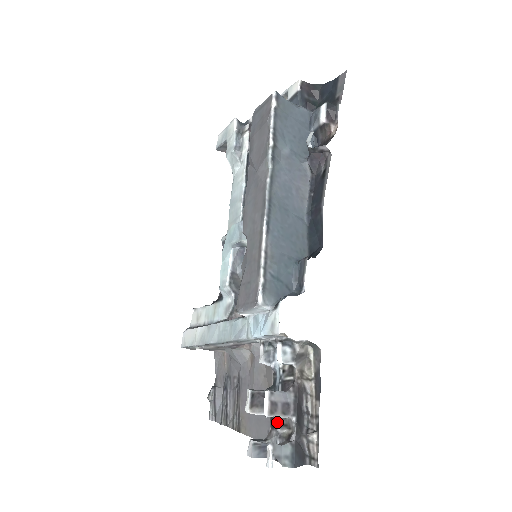
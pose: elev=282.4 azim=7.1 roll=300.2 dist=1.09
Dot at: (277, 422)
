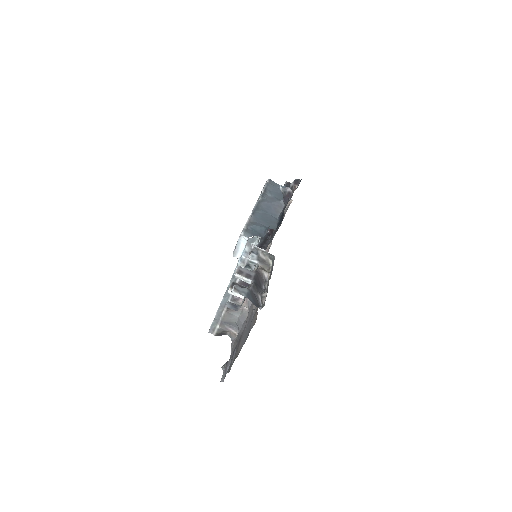
Dot at: occluded
